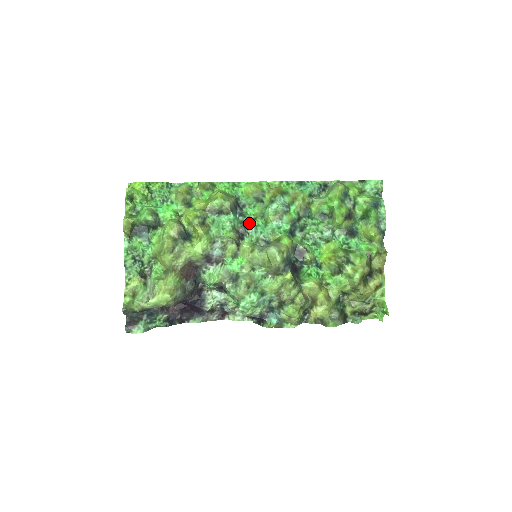
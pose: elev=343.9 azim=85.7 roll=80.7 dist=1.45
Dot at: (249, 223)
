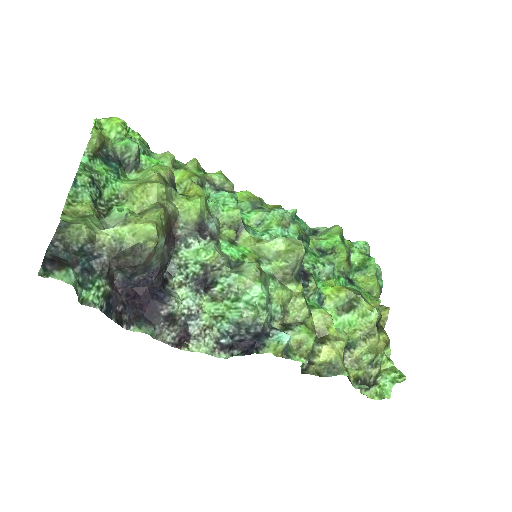
Dot at: (244, 224)
